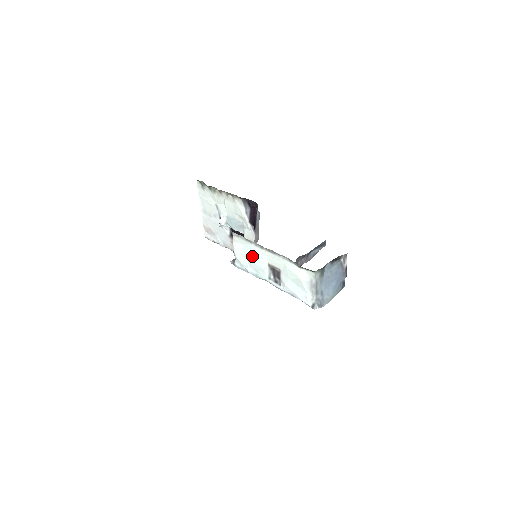
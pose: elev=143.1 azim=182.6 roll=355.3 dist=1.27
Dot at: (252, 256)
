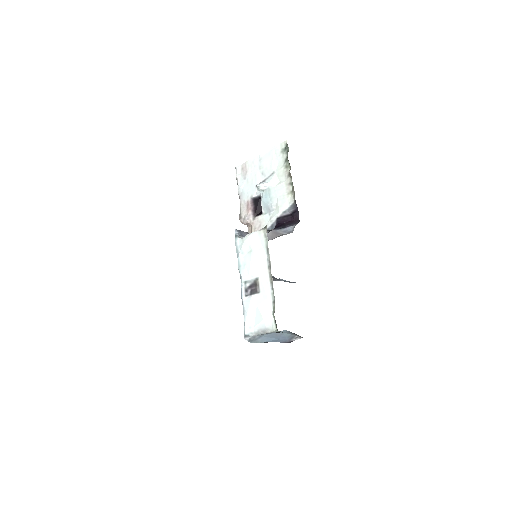
Dot at: (255, 258)
